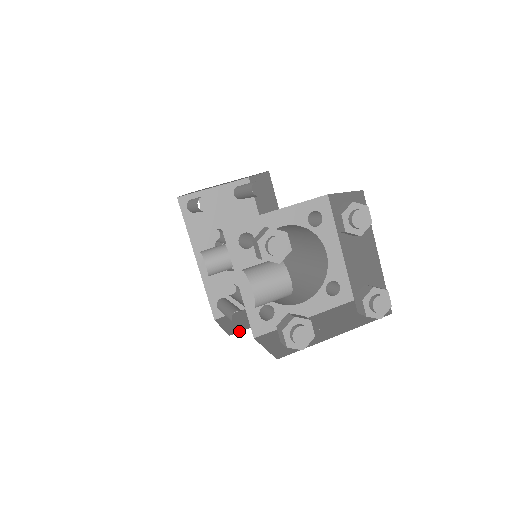
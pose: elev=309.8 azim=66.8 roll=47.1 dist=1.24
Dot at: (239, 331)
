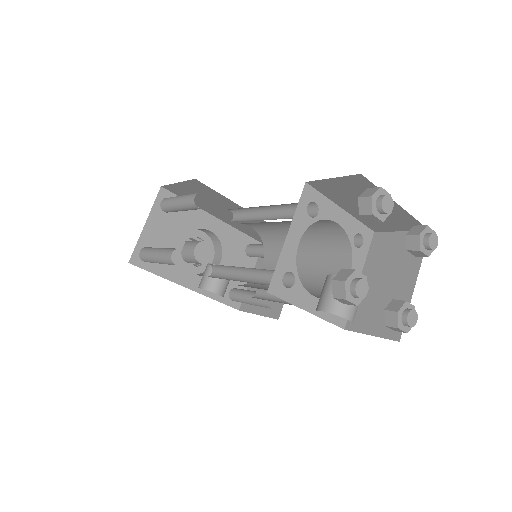
Dot at: (280, 309)
